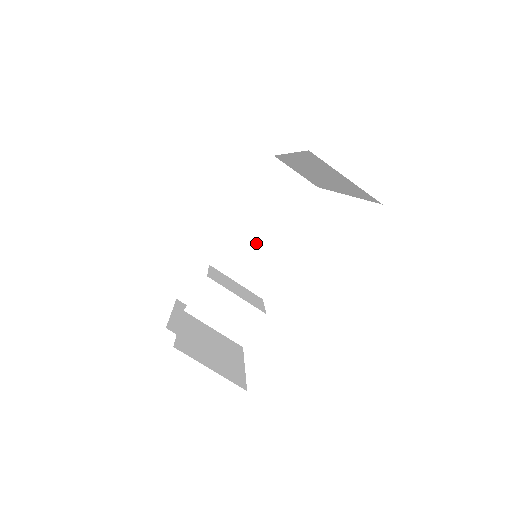
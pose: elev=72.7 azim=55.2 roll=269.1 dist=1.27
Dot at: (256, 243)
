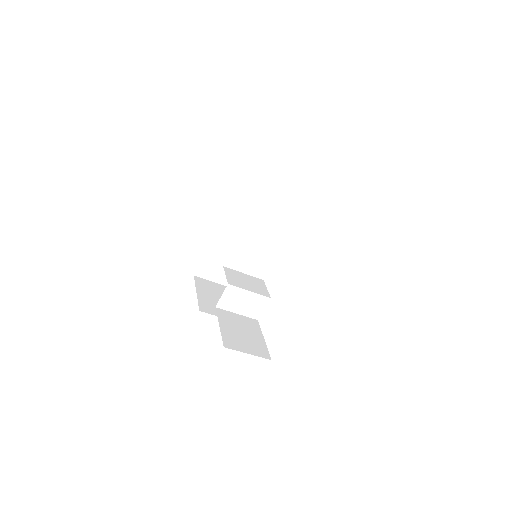
Dot at: (247, 226)
